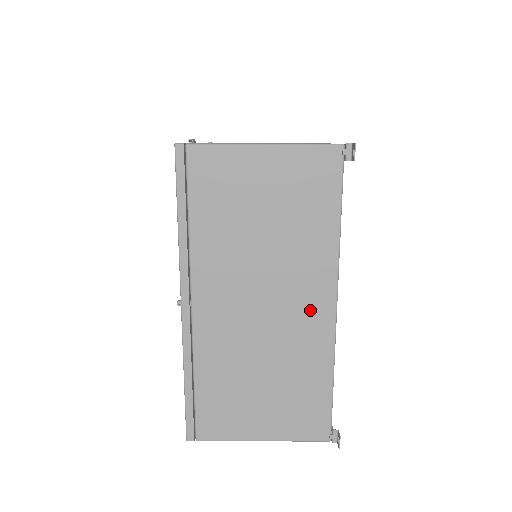
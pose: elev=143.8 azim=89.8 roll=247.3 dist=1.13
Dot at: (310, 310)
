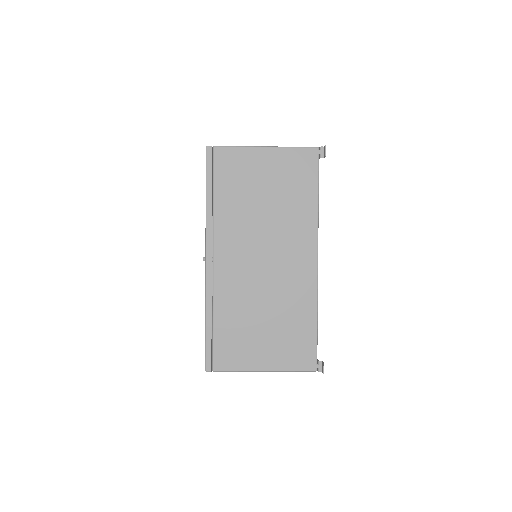
Dot at: (299, 263)
